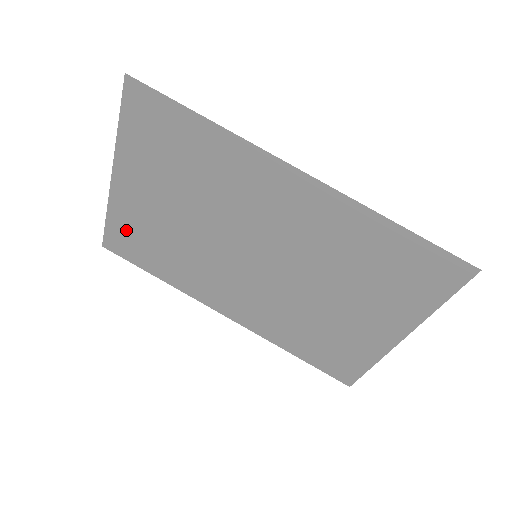
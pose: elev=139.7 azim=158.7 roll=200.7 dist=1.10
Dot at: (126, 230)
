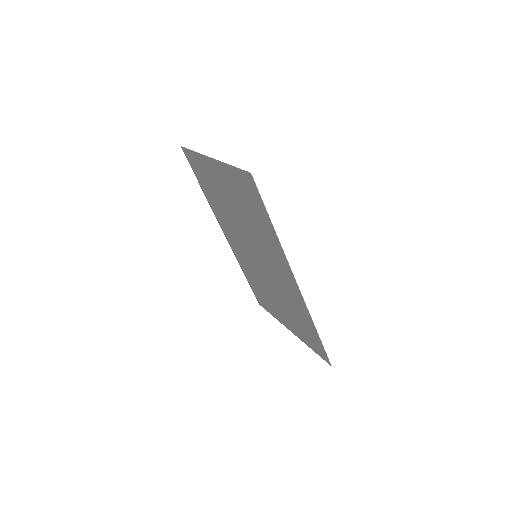
Dot at: (200, 167)
